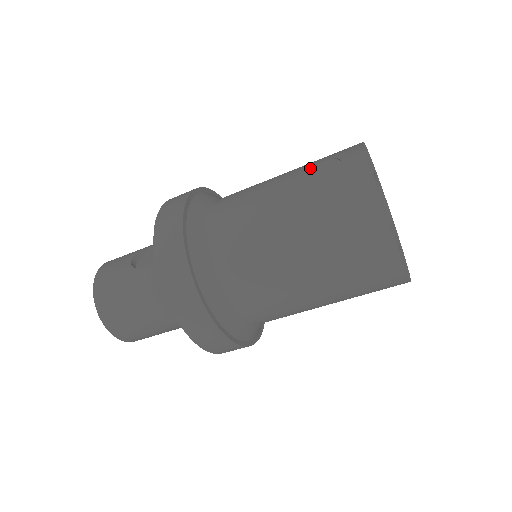
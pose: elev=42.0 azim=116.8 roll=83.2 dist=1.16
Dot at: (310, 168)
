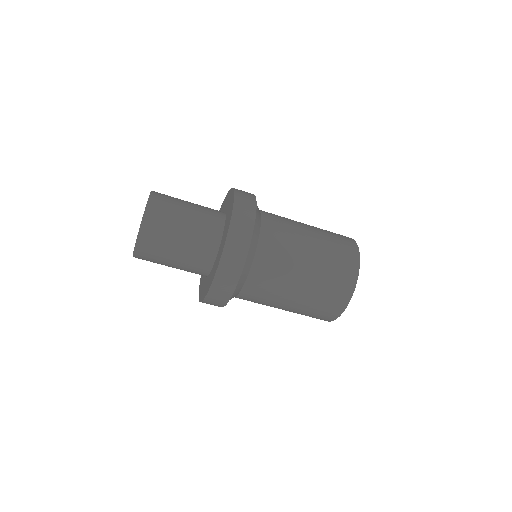
Dot at: occluded
